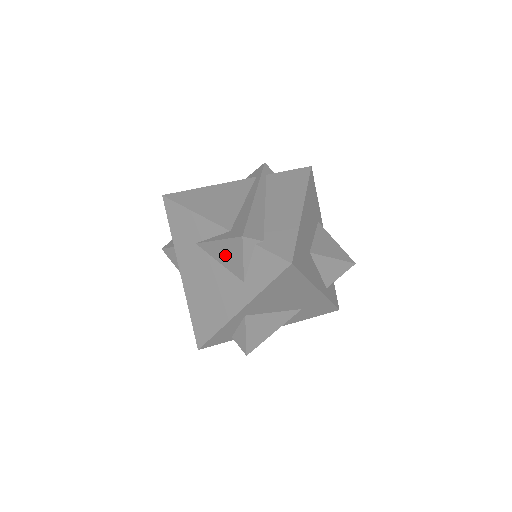
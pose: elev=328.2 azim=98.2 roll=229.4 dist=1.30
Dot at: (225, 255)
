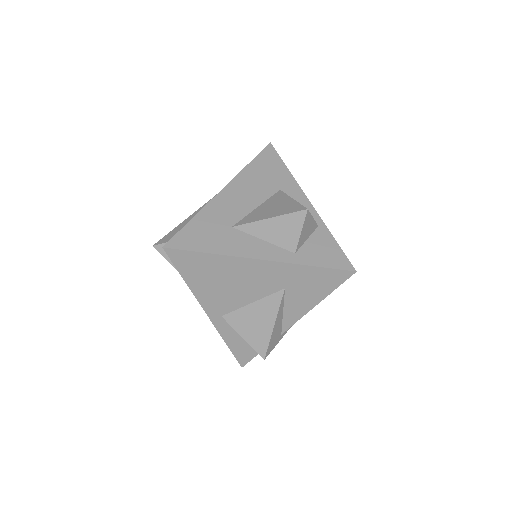
Dot at: occluded
